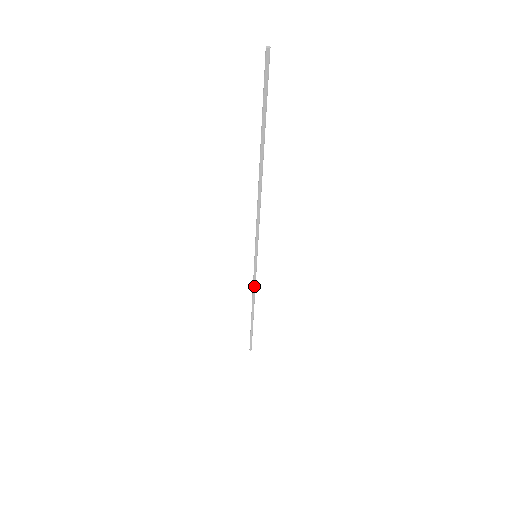
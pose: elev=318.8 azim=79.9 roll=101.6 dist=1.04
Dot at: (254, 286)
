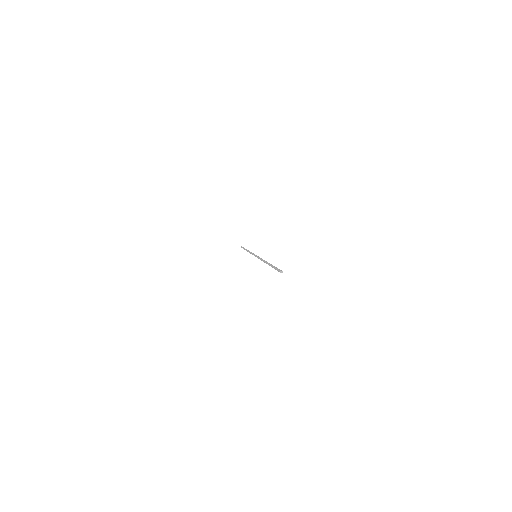
Dot at: occluded
